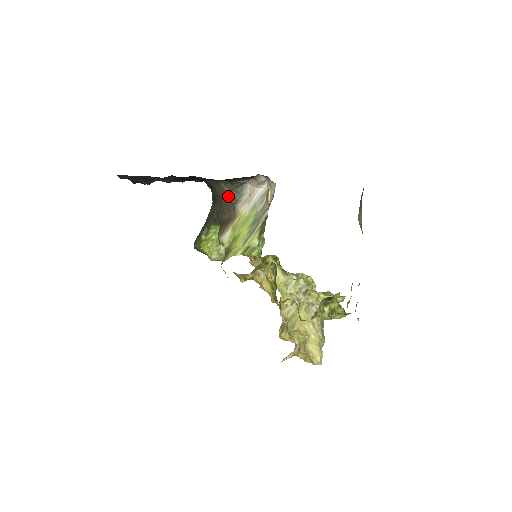
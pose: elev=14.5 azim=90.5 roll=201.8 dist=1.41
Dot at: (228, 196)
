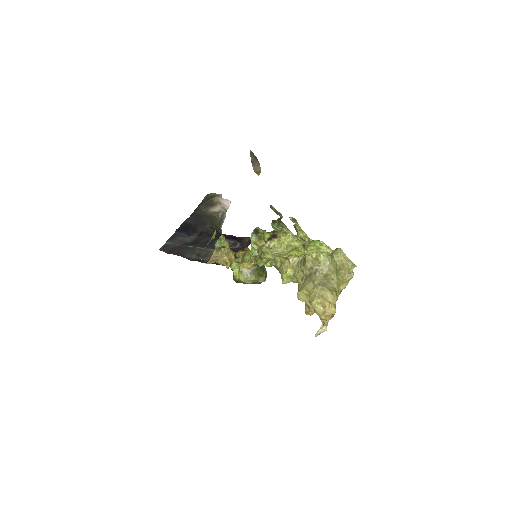
Dot at: (218, 226)
